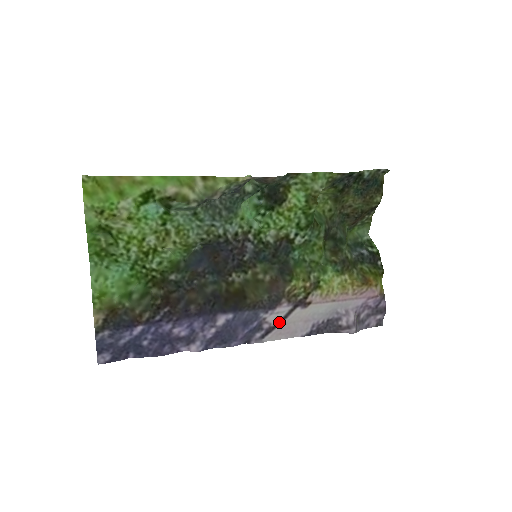
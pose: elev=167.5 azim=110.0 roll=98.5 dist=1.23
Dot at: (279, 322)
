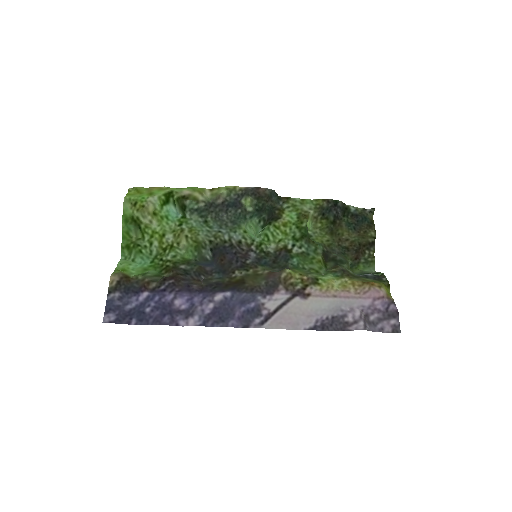
Dot at: (278, 308)
